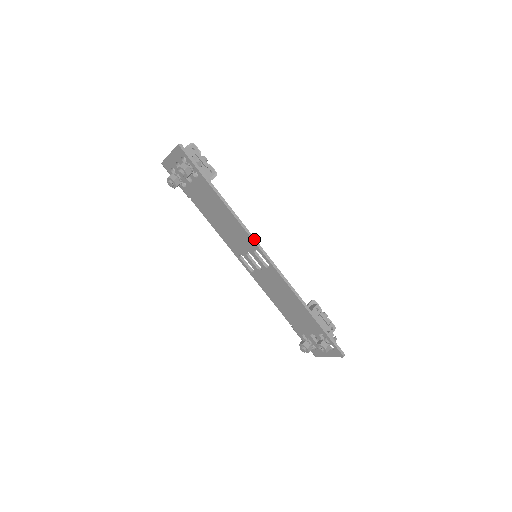
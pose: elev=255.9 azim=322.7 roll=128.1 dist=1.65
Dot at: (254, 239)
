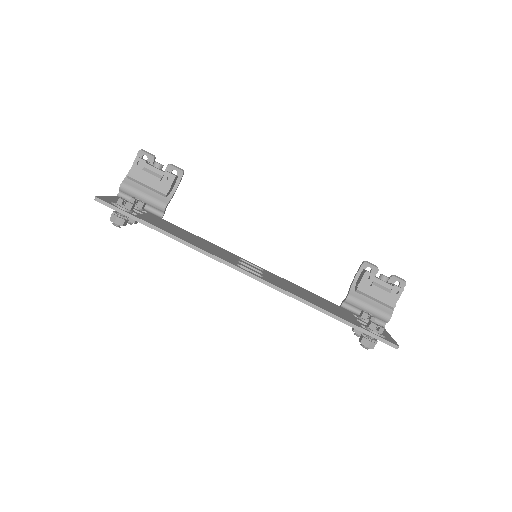
Dot at: (224, 262)
